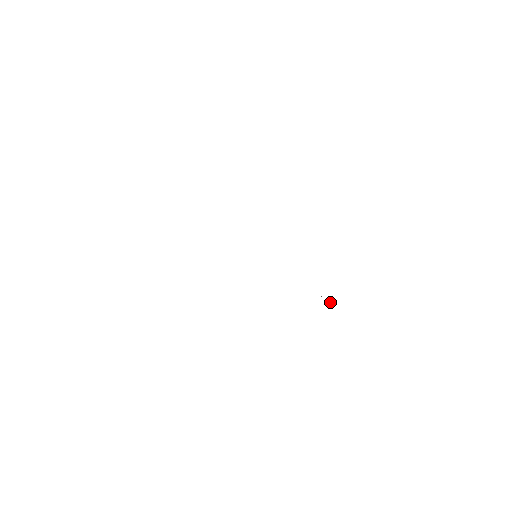
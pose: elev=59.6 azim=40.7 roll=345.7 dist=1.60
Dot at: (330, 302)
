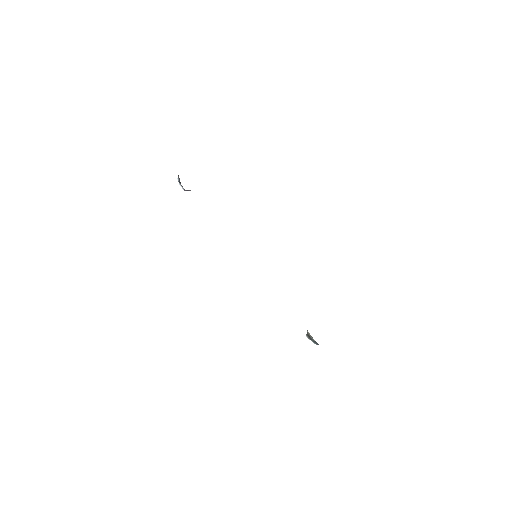
Dot at: occluded
